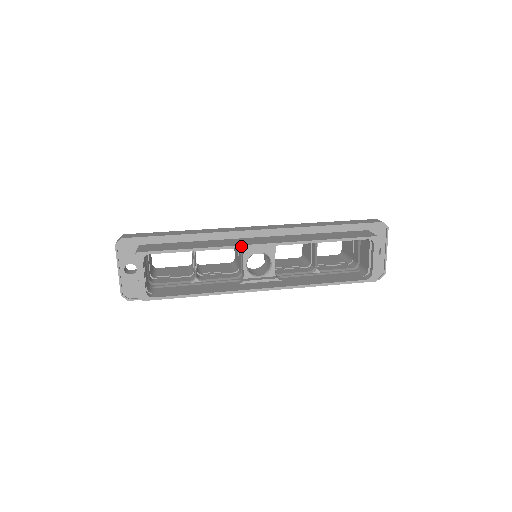
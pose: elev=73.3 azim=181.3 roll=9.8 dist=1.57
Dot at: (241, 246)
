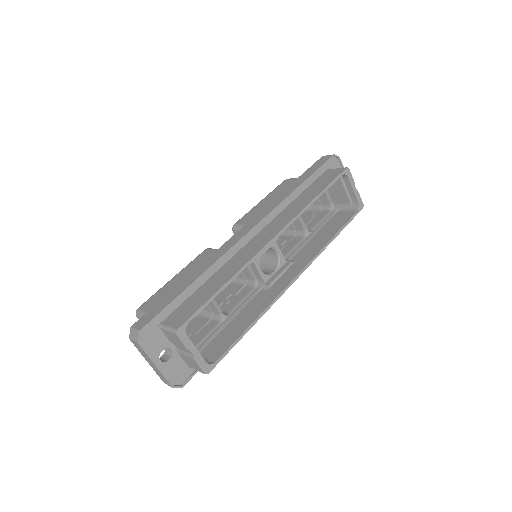
Dot at: (259, 252)
